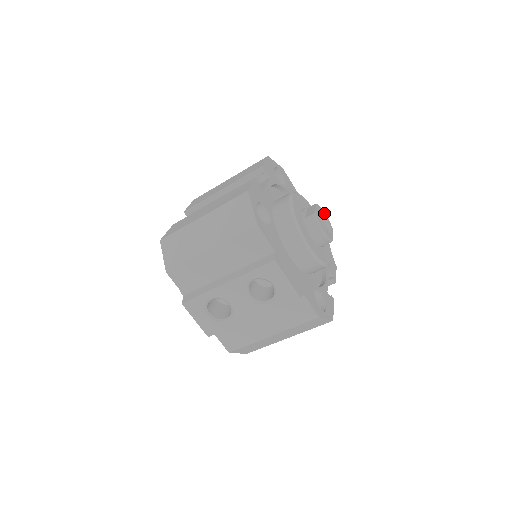
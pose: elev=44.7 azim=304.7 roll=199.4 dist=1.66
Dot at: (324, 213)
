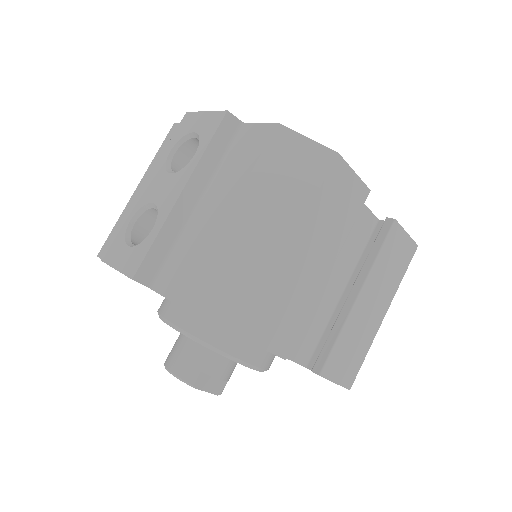
Dot at: occluded
